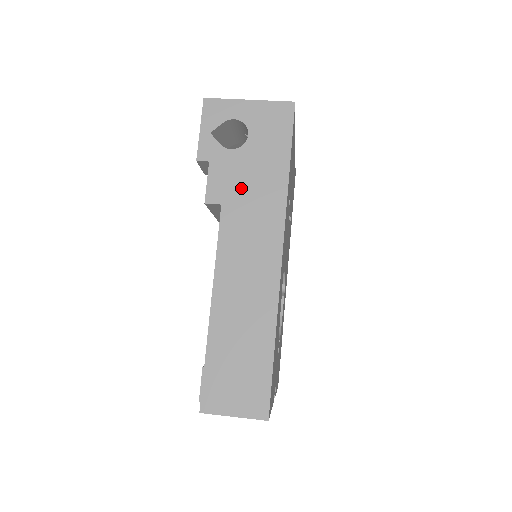
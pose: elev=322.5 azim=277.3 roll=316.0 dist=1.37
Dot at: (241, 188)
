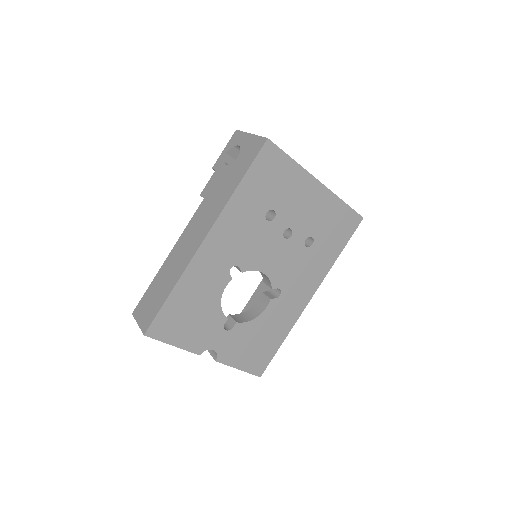
Dot at: (216, 190)
